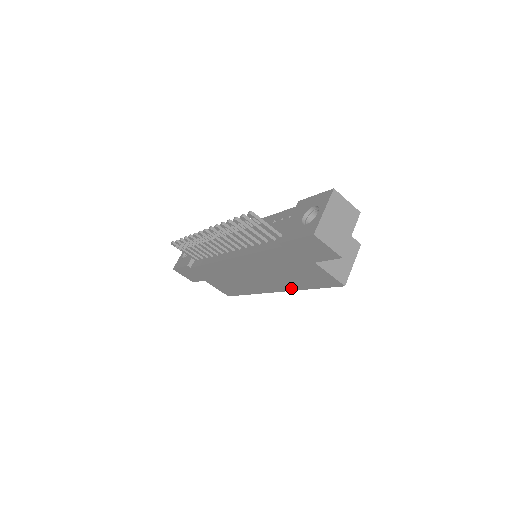
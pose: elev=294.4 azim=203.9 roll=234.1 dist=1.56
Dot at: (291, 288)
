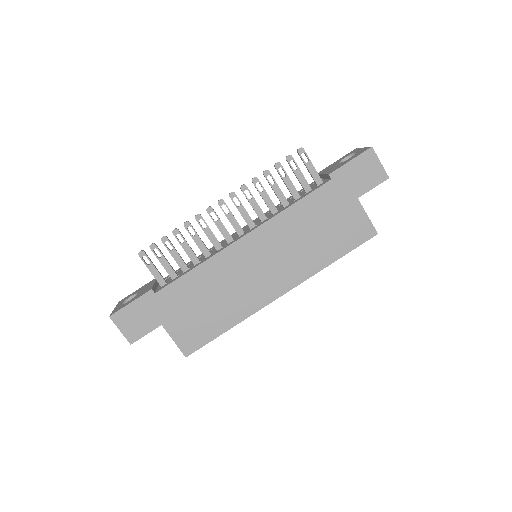
Dot at: (309, 273)
